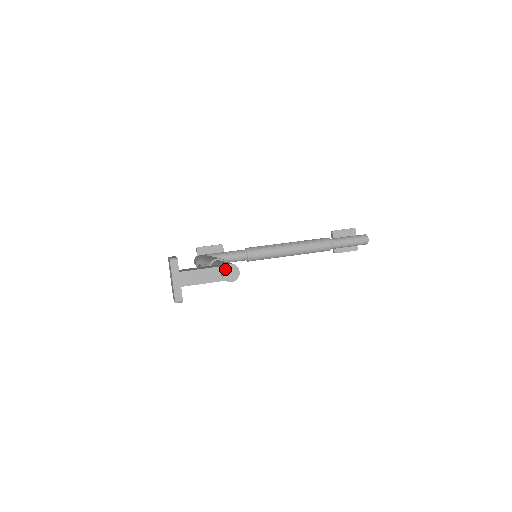
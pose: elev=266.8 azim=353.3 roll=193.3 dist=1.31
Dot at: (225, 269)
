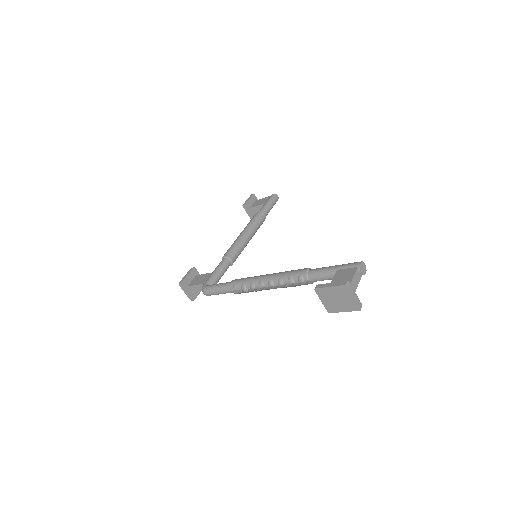
Dot at: (361, 268)
